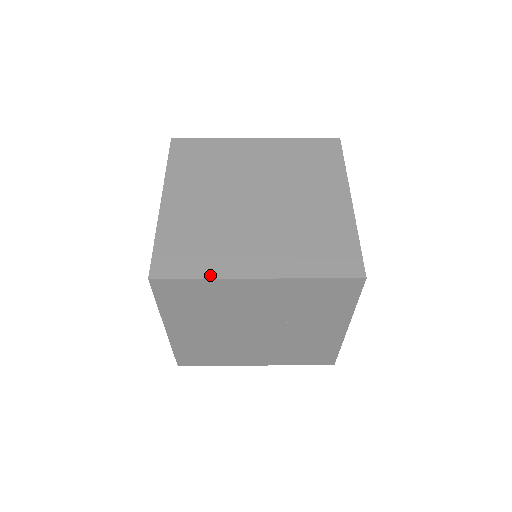
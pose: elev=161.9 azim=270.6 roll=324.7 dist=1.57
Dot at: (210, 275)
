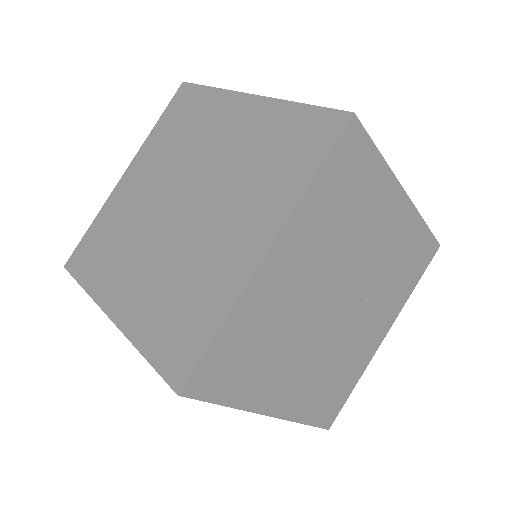
Dot at: (382, 161)
